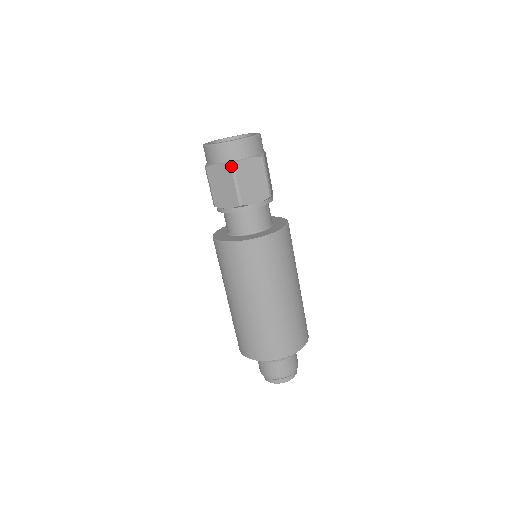
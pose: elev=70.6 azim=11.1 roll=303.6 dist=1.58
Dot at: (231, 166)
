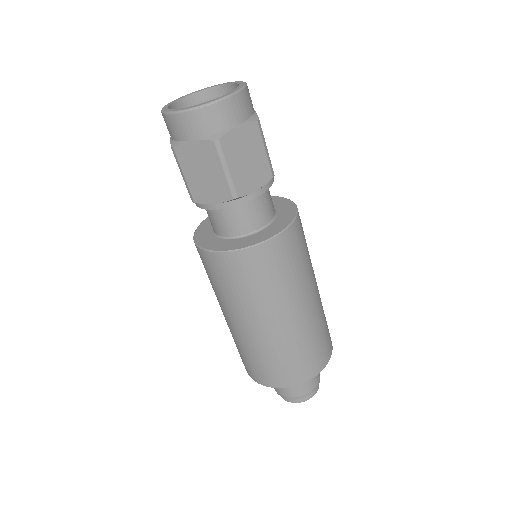
Dot at: (215, 142)
